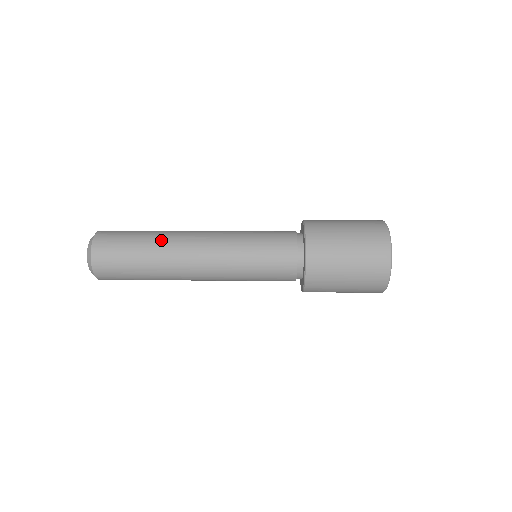
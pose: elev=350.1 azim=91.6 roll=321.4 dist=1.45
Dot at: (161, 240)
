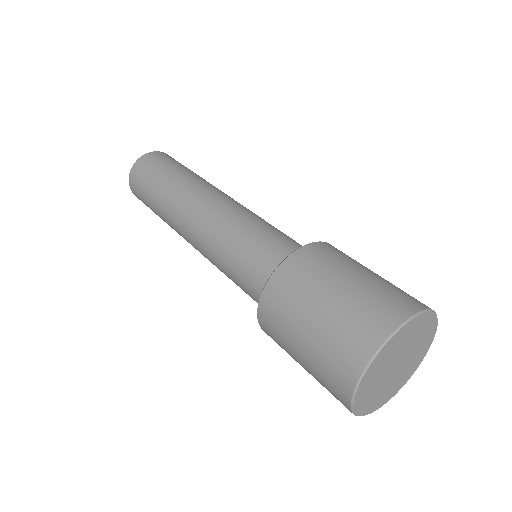
Dot at: (183, 181)
